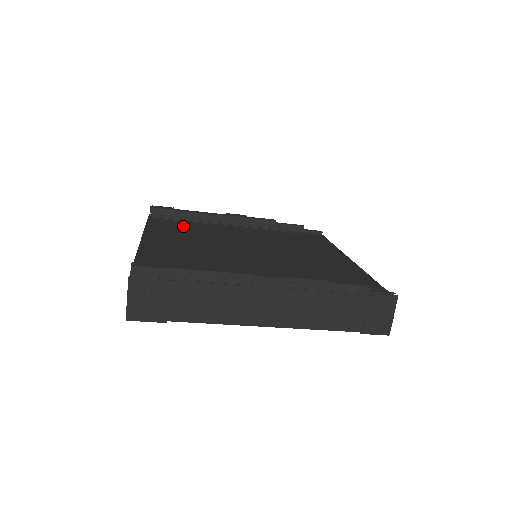
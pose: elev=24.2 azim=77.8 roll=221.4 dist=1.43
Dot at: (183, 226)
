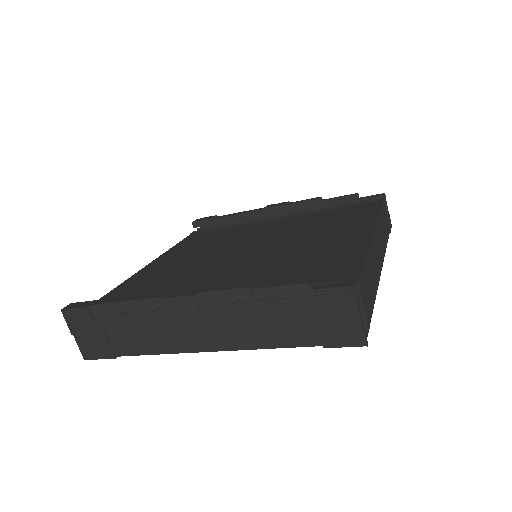
Dot at: (213, 235)
